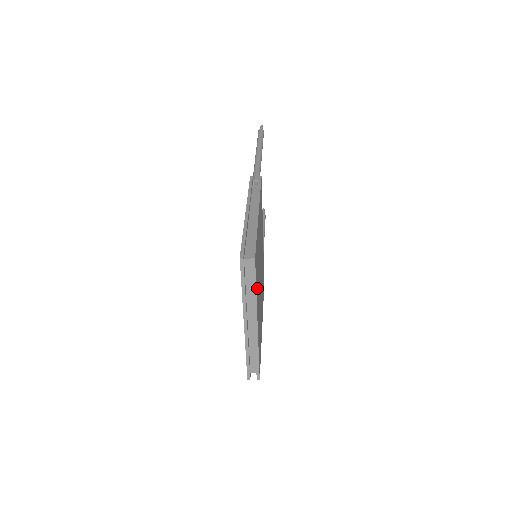
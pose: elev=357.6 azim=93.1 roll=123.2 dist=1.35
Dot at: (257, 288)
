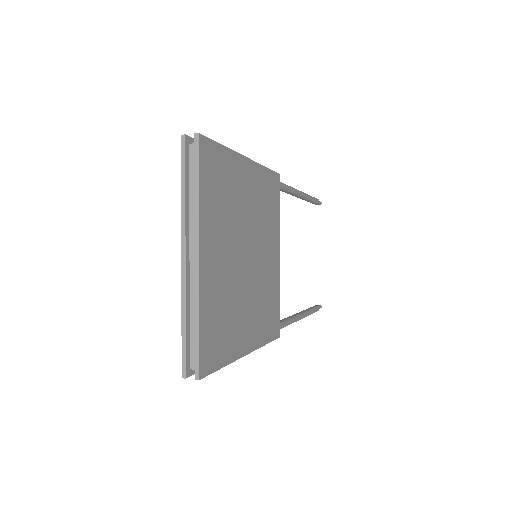
Dot at: (211, 209)
